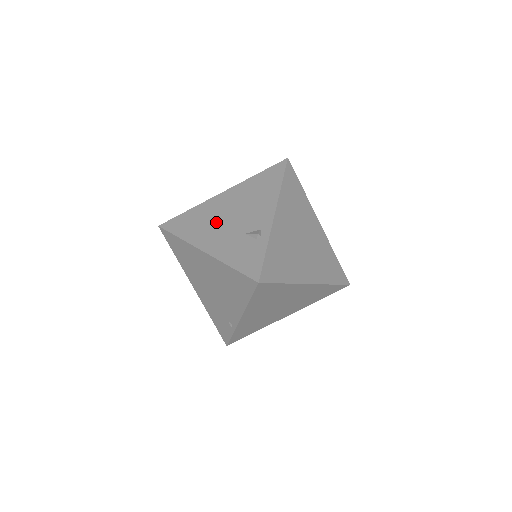
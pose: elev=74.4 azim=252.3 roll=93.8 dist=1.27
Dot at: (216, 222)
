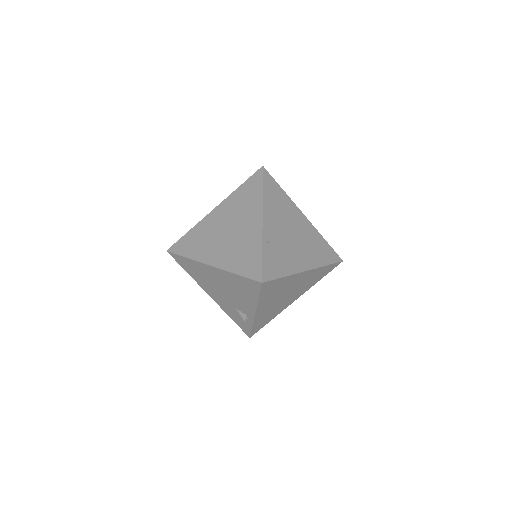
Dot at: (212, 285)
